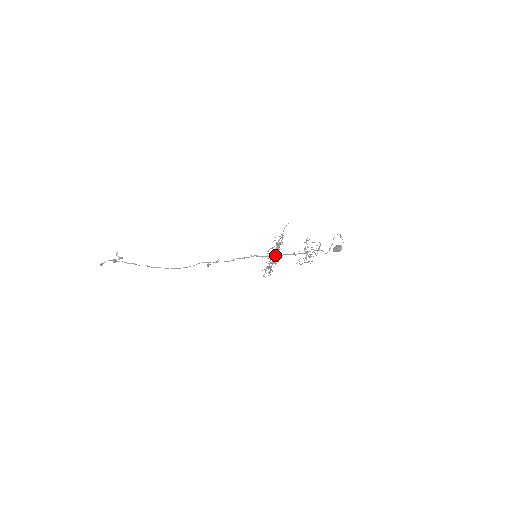
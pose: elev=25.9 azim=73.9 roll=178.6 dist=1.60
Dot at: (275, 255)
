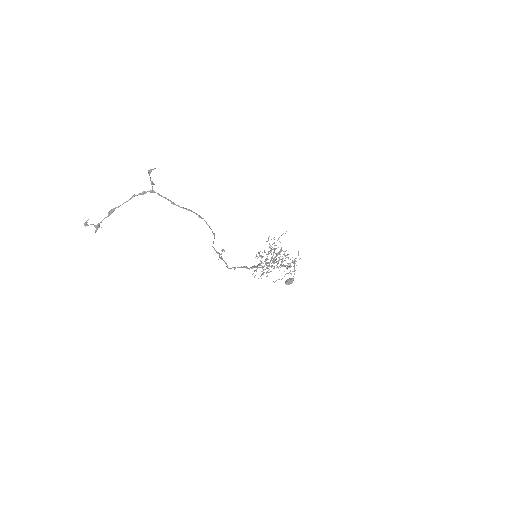
Dot at: (262, 266)
